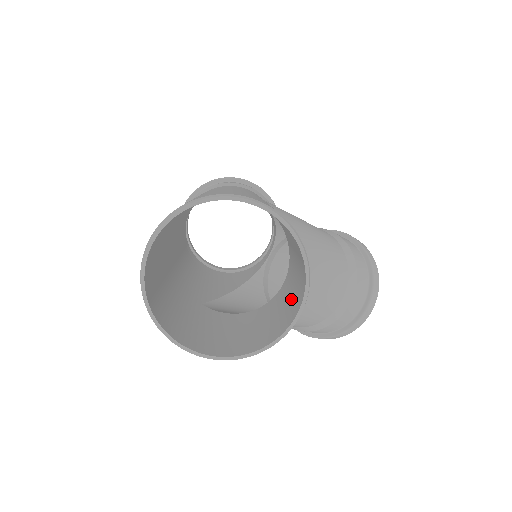
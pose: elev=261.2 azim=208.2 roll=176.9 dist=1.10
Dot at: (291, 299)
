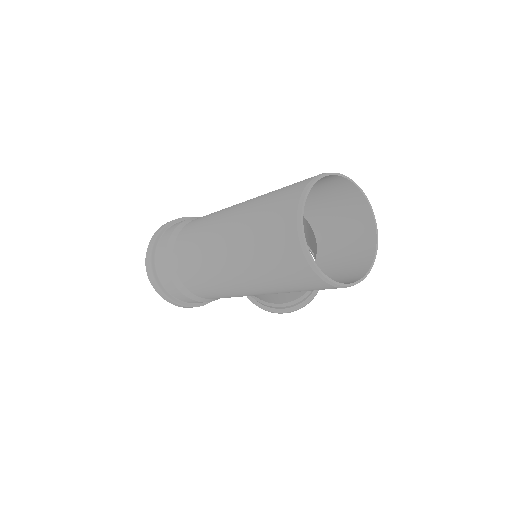
Dot at: (351, 240)
